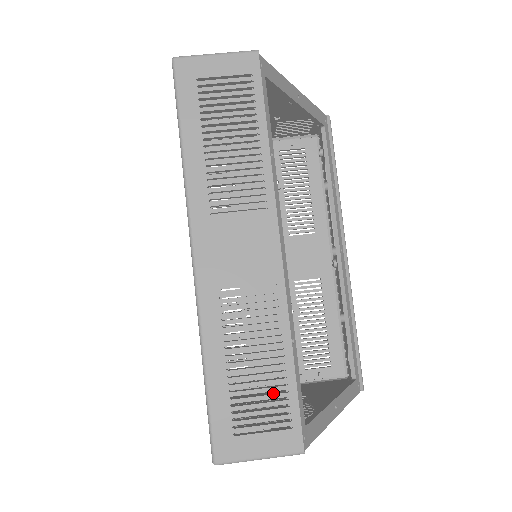
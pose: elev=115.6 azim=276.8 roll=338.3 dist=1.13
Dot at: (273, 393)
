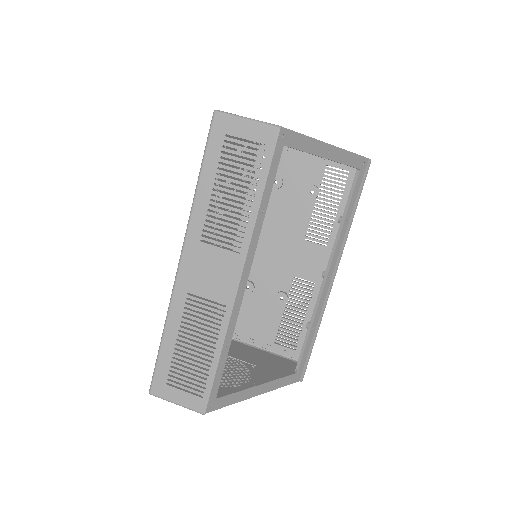
Dot at: (200, 371)
